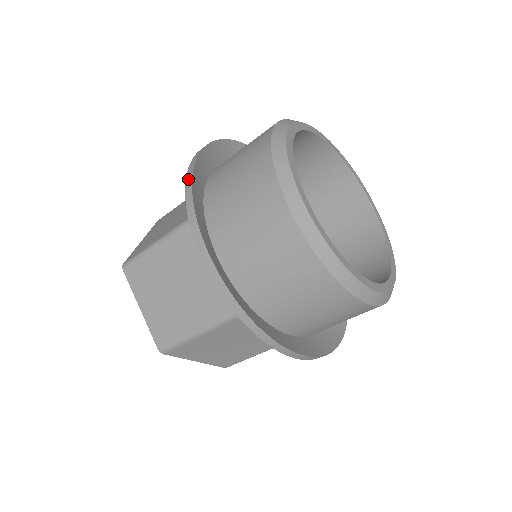
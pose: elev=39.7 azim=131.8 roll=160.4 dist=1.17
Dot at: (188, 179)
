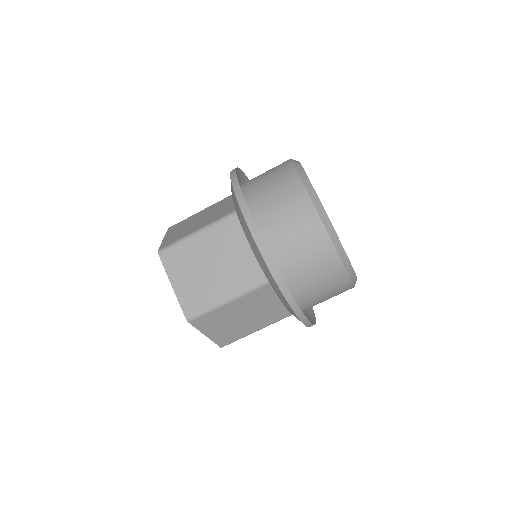
Dot at: occluded
